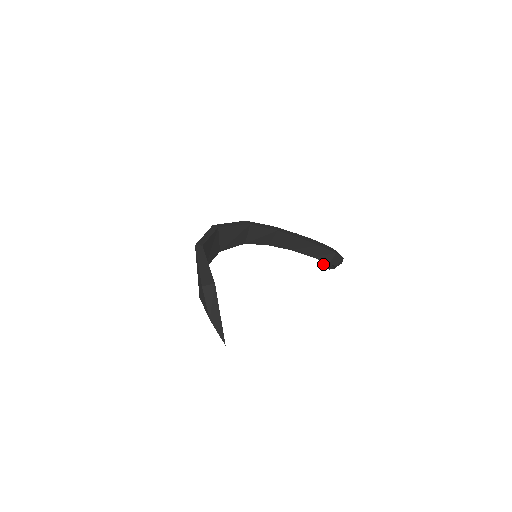
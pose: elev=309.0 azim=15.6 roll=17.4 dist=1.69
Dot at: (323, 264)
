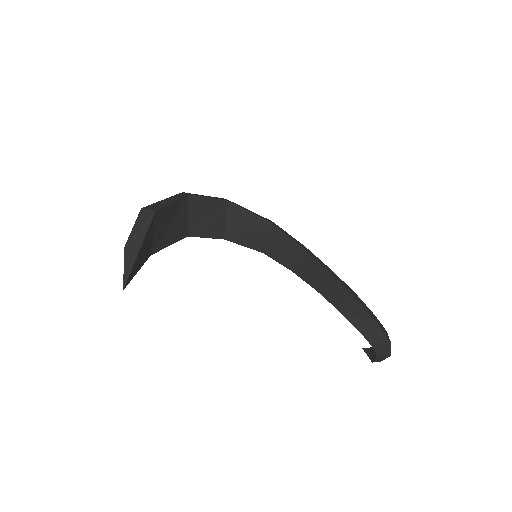
Dot at: (367, 351)
